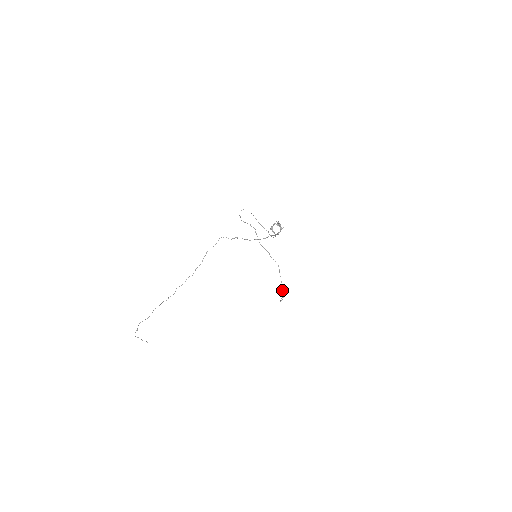
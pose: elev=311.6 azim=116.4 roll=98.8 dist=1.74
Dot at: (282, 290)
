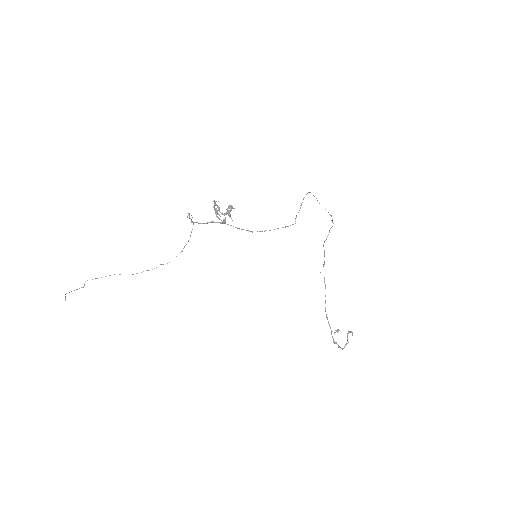
Dot at: (338, 330)
